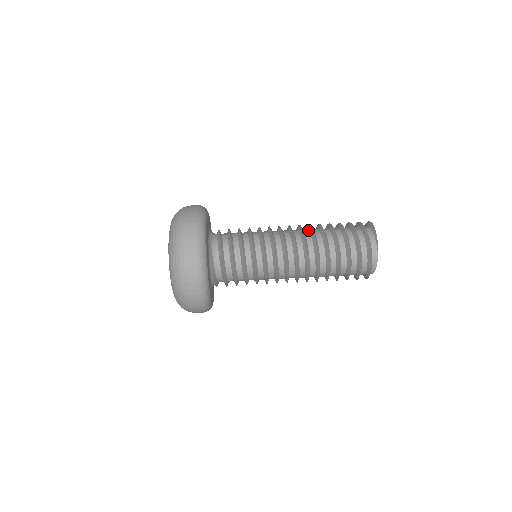
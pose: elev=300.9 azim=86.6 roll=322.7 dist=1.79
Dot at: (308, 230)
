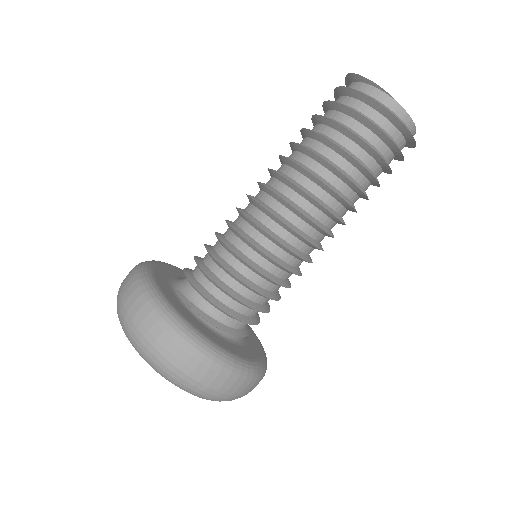
Dot at: (282, 164)
